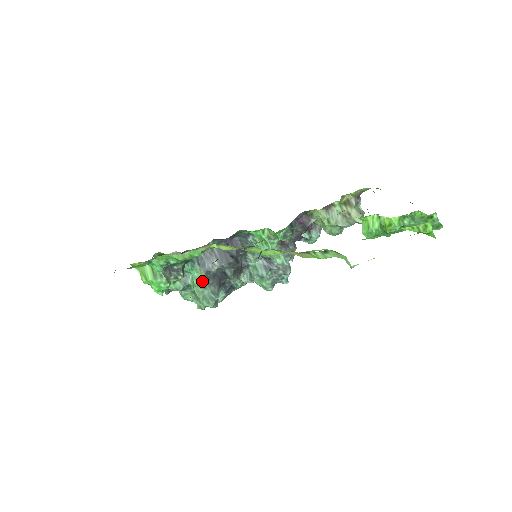
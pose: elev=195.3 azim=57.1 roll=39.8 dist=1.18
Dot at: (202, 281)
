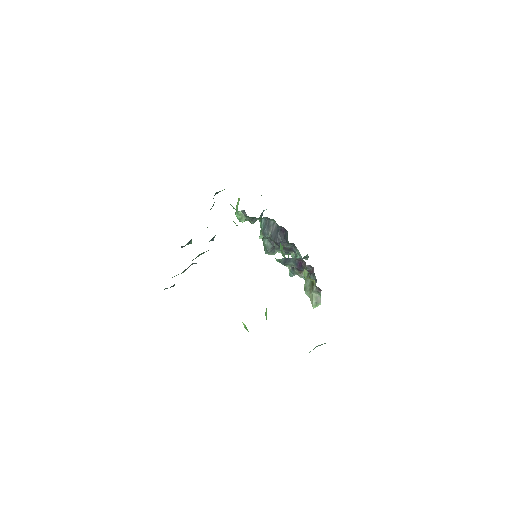
Dot at: (260, 236)
